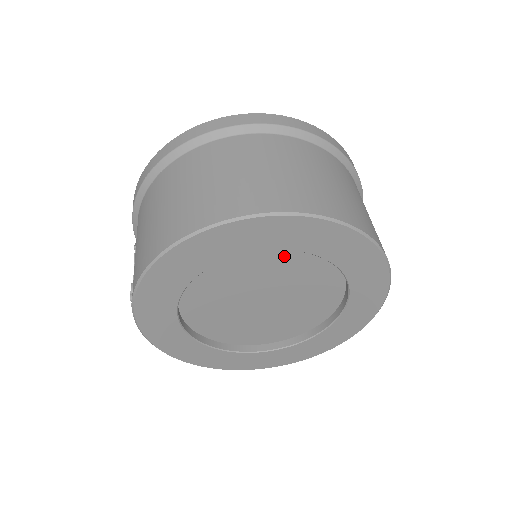
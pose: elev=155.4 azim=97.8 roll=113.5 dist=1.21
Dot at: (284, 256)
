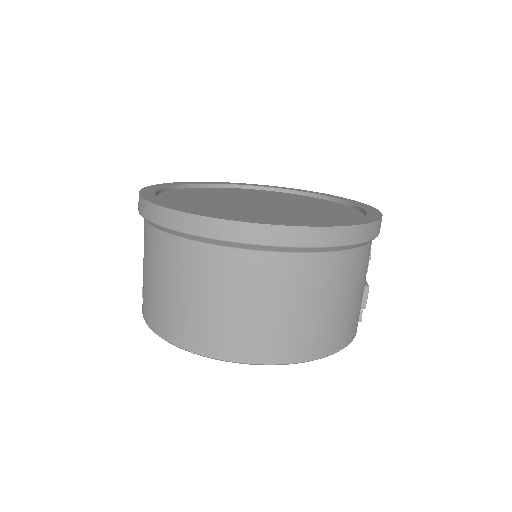
Dot at: occluded
